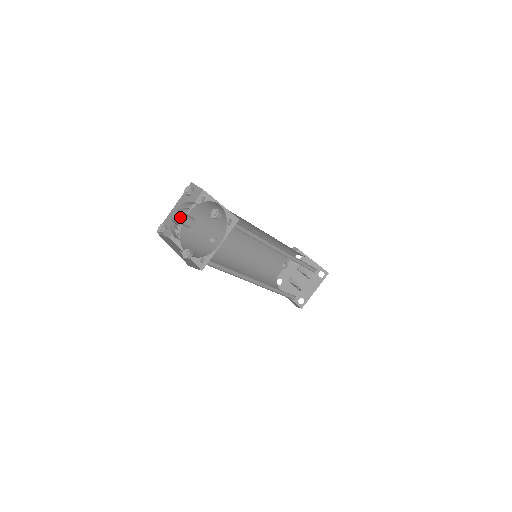
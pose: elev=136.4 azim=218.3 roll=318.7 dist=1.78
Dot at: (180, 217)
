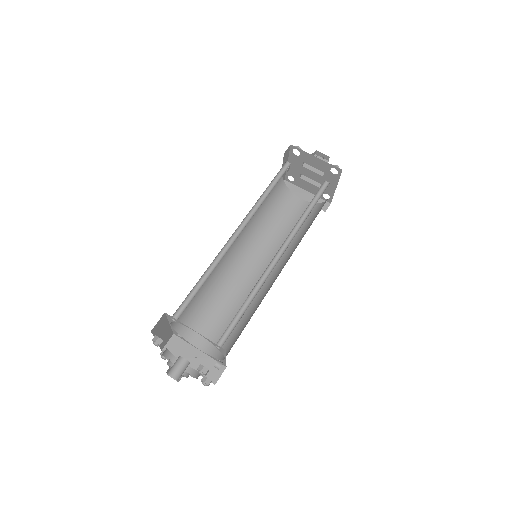
Dot at: (167, 329)
